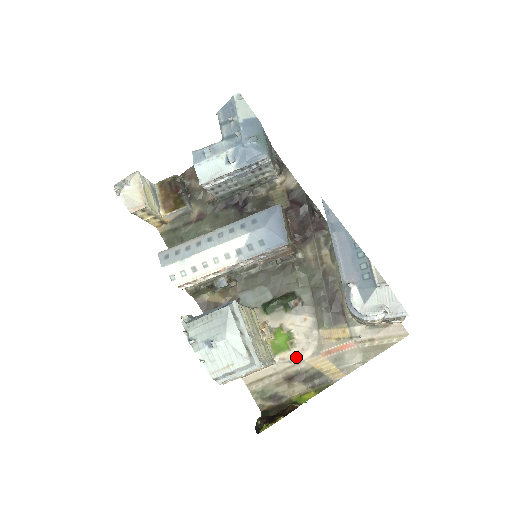
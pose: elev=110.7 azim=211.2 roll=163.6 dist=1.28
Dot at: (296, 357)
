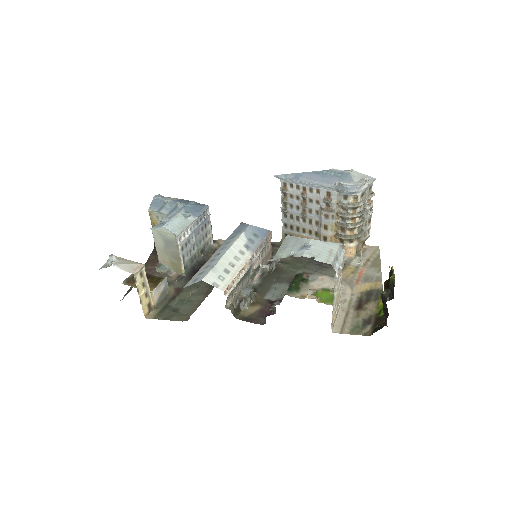
Dot at: (345, 295)
